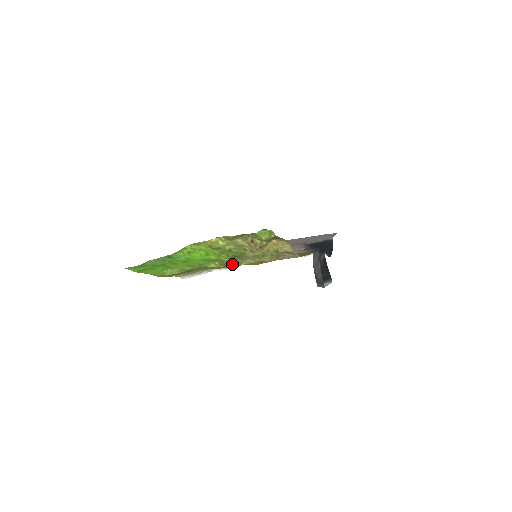
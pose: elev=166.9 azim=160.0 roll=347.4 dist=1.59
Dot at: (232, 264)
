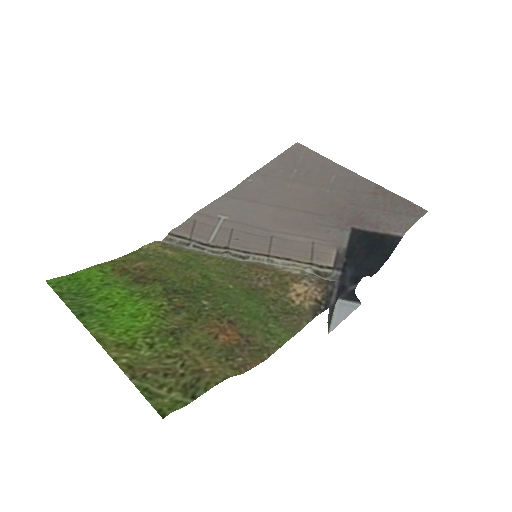
Dot at: (181, 316)
